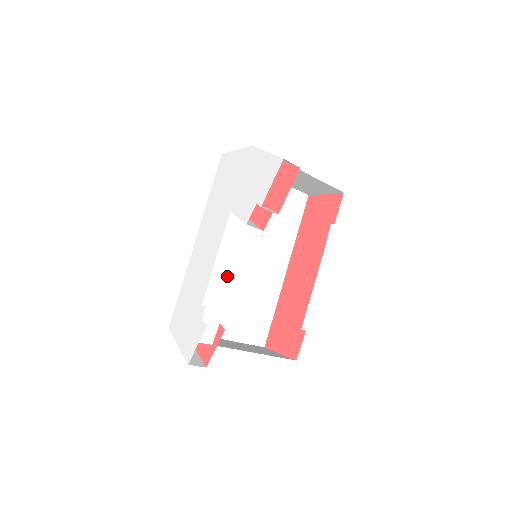
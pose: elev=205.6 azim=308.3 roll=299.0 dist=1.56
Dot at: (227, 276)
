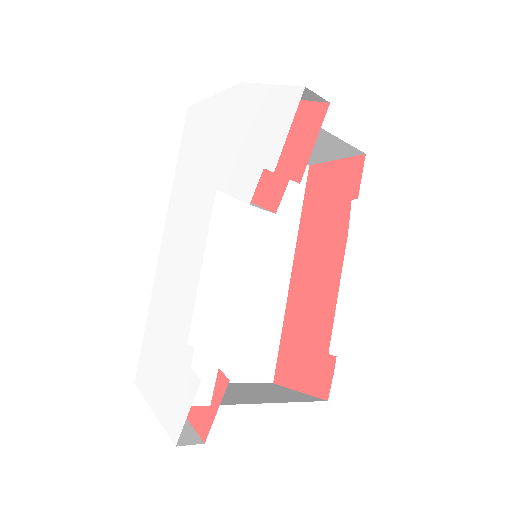
Dot at: (213, 290)
